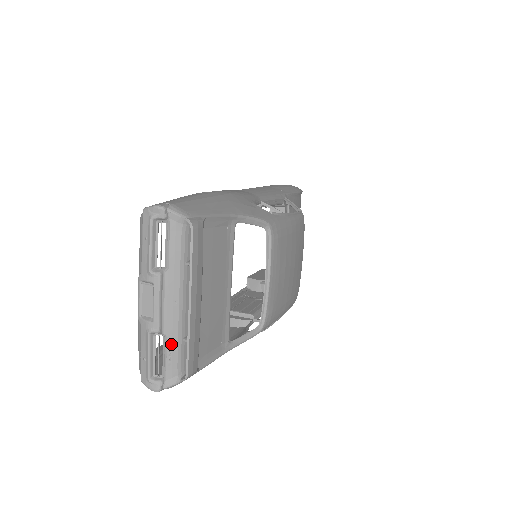
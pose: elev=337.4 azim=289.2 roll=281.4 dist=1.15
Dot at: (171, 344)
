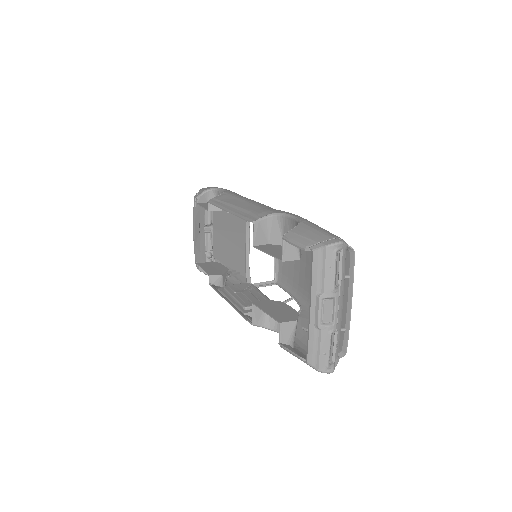
Dot at: (338, 336)
